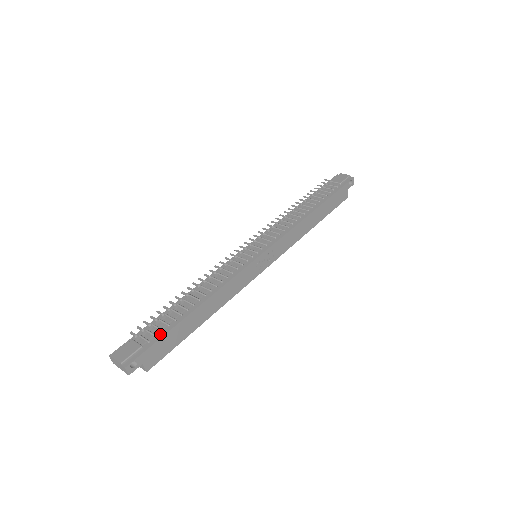
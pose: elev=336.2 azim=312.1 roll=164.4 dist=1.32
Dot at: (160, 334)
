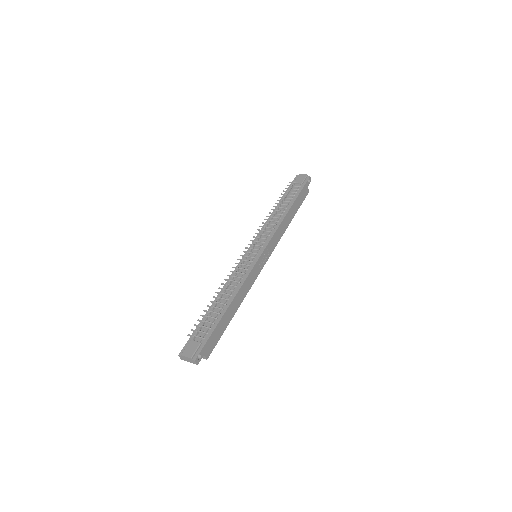
Dot at: (210, 331)
